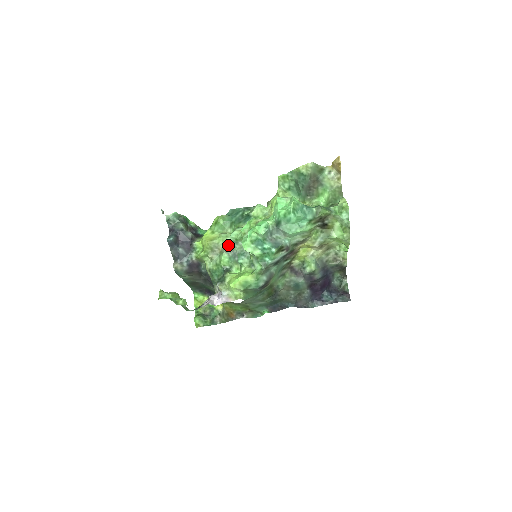
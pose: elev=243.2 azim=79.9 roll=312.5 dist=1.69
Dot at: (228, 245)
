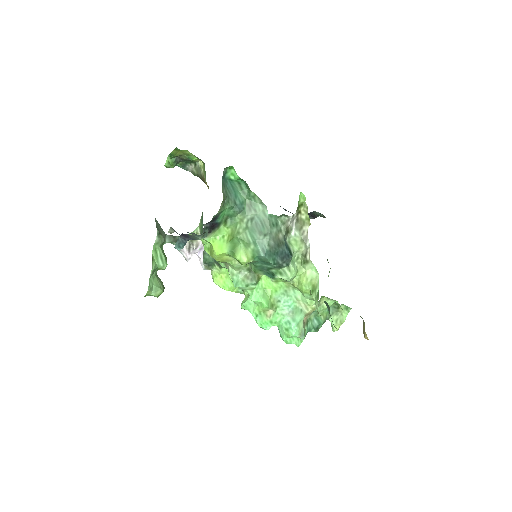
Dot at: (233, 280)
